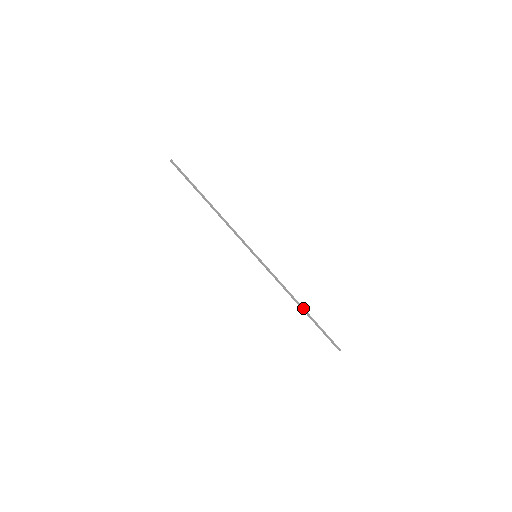
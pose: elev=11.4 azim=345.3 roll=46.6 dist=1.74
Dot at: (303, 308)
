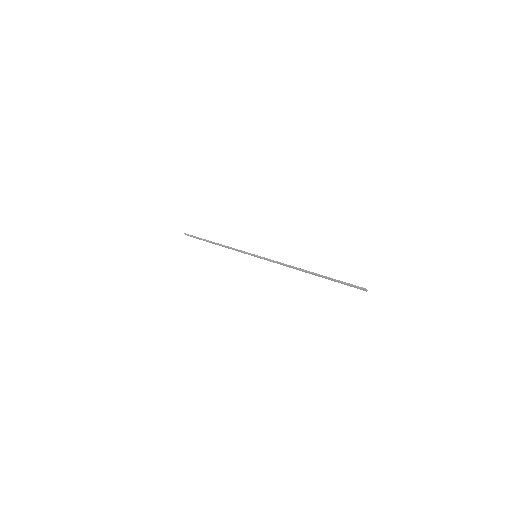
Dot at: (309, 272)
